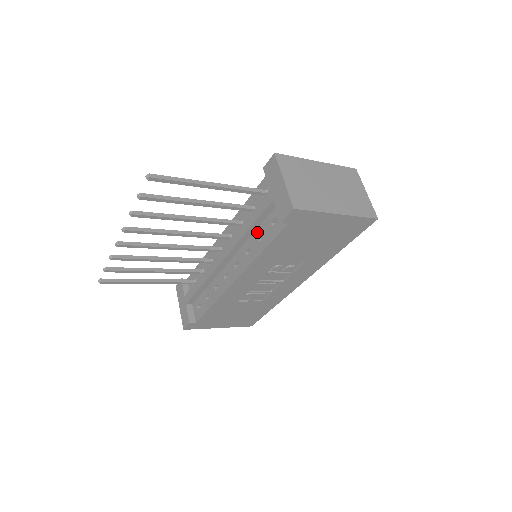
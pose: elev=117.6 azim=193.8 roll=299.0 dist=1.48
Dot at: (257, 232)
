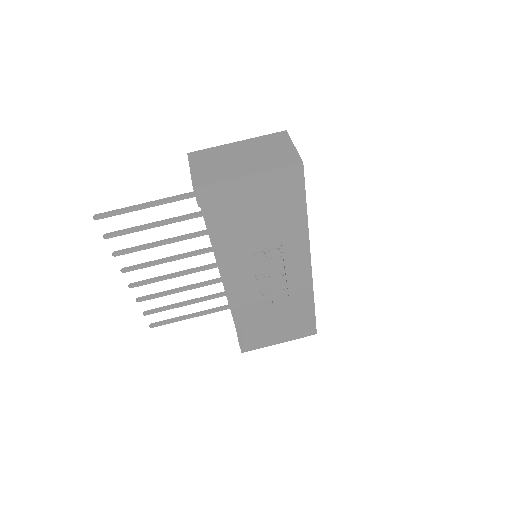
Dot at: occluded
